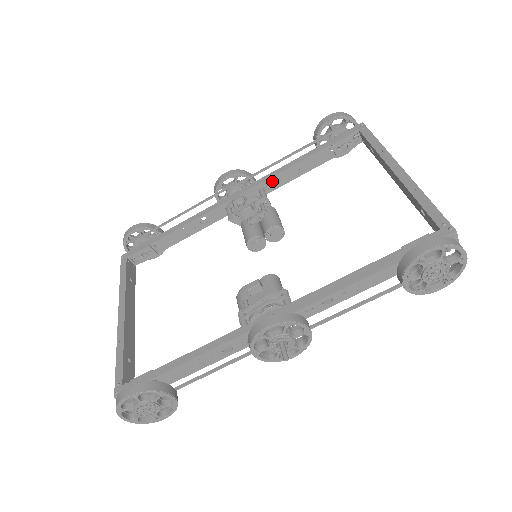
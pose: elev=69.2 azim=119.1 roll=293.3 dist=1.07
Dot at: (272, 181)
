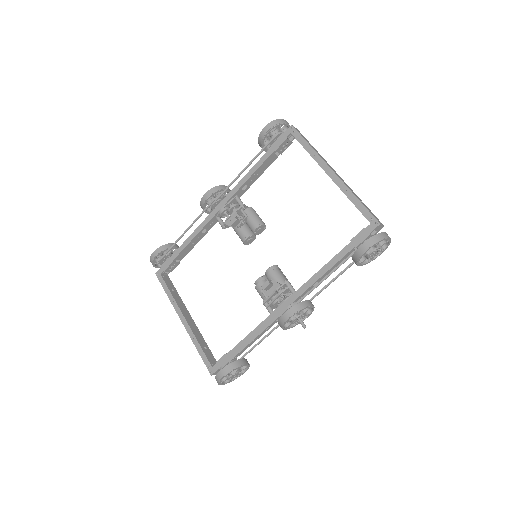
Dot at: occluded
